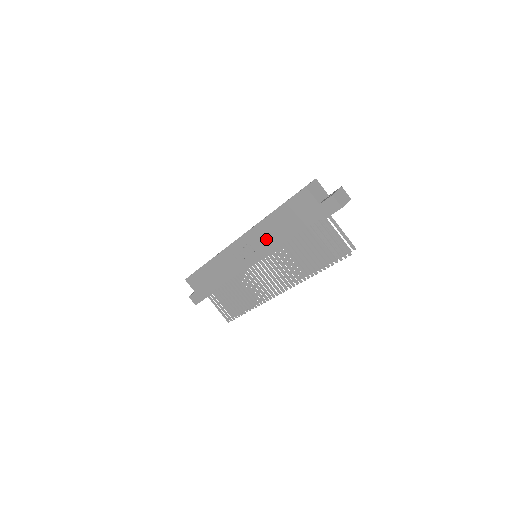
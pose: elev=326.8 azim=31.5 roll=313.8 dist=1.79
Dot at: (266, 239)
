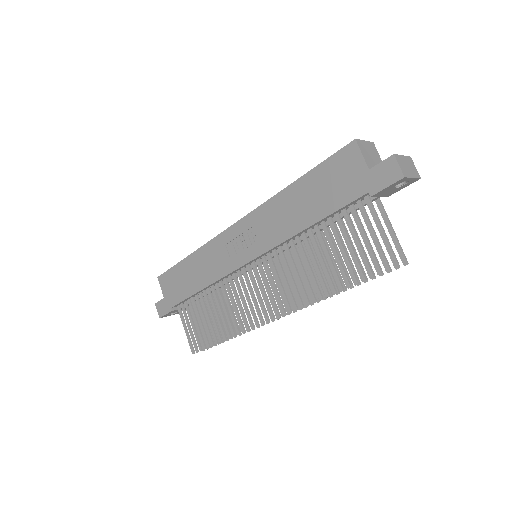
Dot at: (275, 224)
